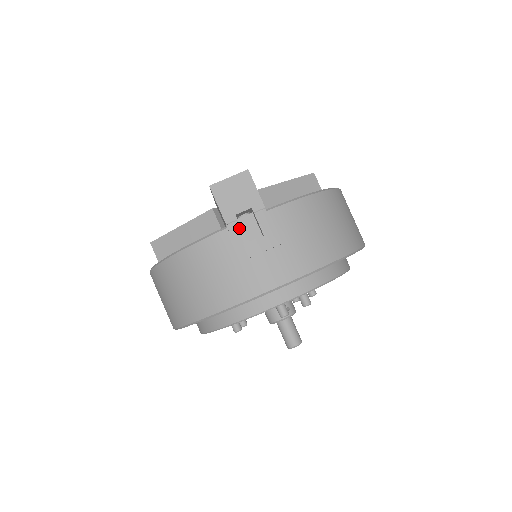
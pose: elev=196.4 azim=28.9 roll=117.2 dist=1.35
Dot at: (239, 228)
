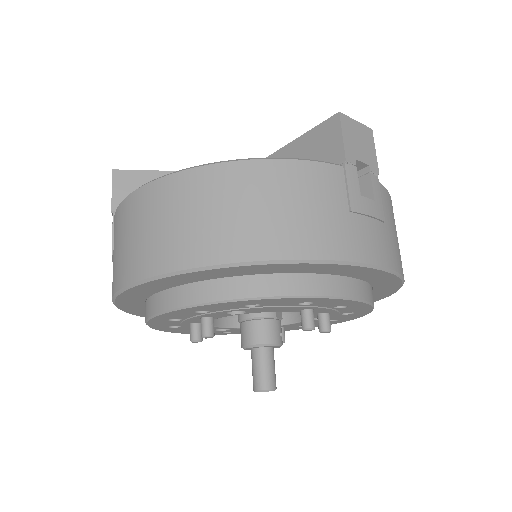
Dot at: (356, 175)
